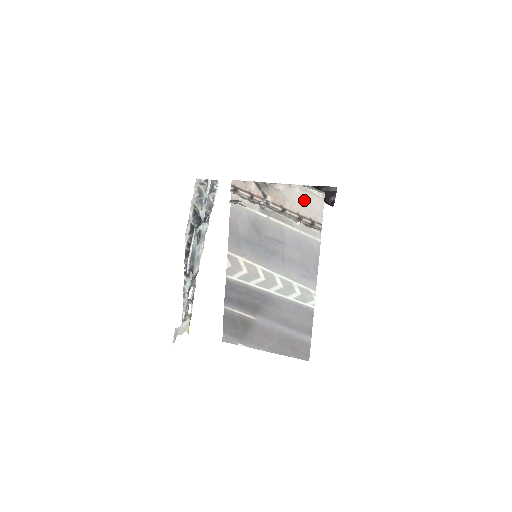
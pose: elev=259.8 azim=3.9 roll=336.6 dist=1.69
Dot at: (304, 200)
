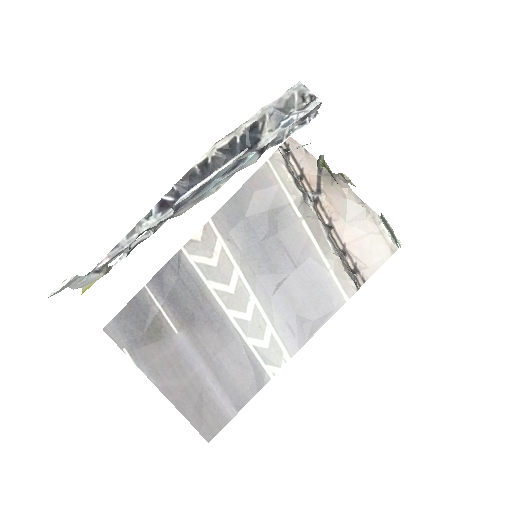
Dot at: (366, 235)
